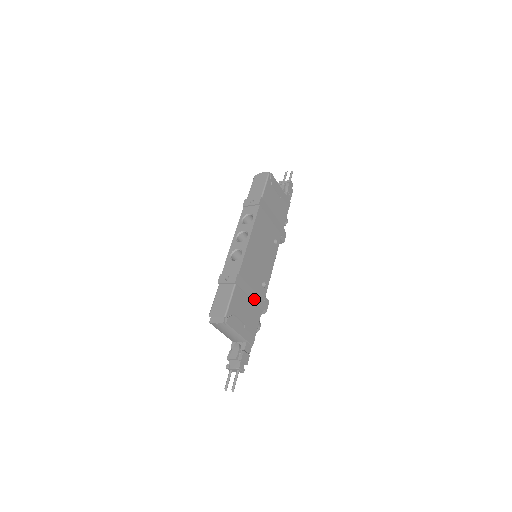
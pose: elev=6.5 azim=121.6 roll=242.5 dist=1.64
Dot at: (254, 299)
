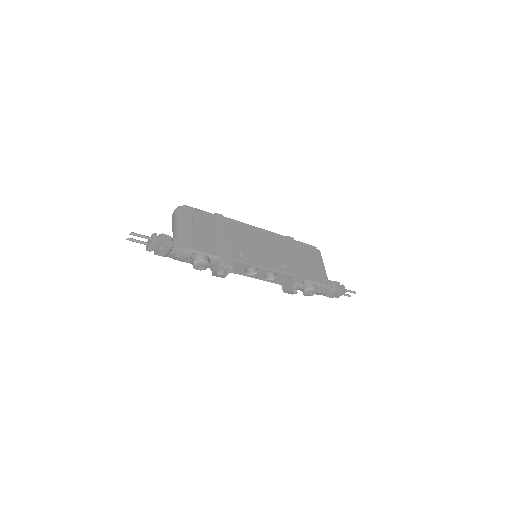
Dot at: (220, 242)
